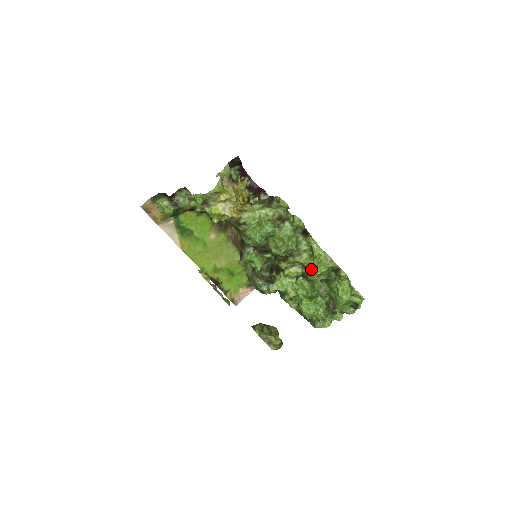
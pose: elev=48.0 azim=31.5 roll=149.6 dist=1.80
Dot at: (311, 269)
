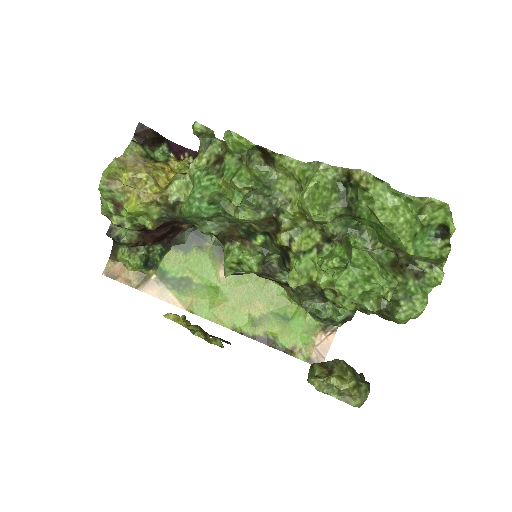
Dot at: (298, 203)
